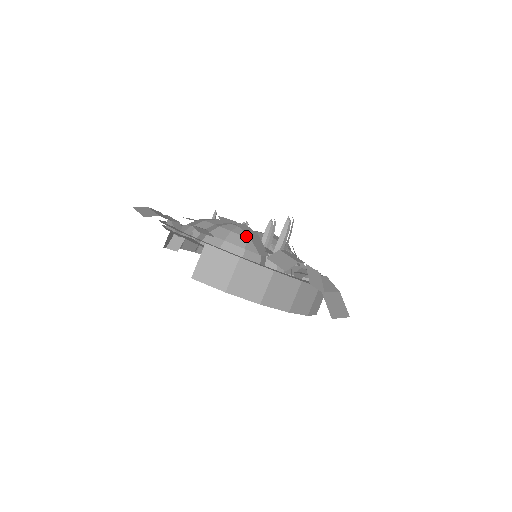
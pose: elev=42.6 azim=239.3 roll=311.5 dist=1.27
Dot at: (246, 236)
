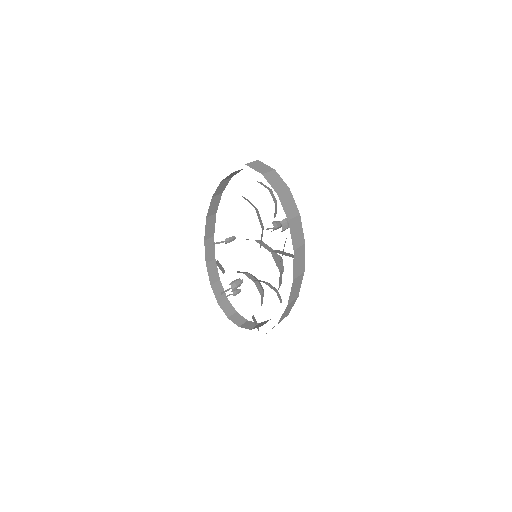
Dot at: occluded
